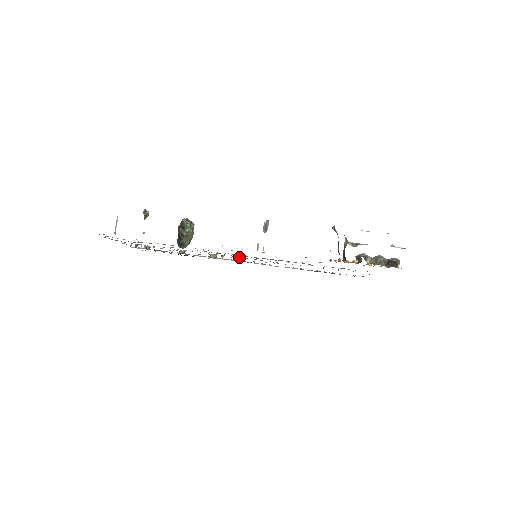
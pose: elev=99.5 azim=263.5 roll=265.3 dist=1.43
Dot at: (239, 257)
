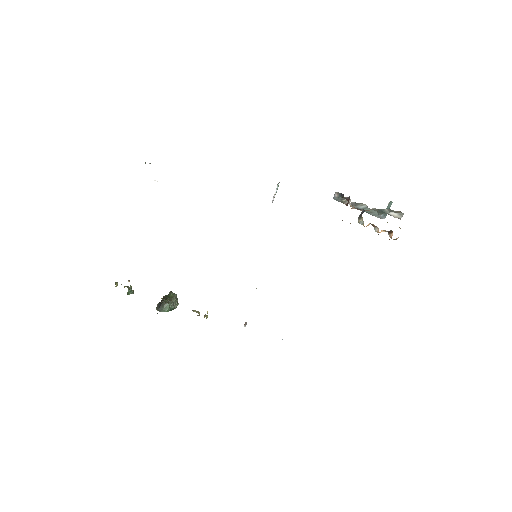
Dot at: occluded
